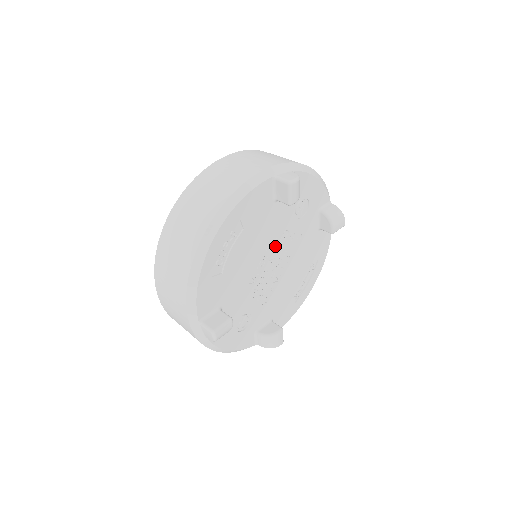
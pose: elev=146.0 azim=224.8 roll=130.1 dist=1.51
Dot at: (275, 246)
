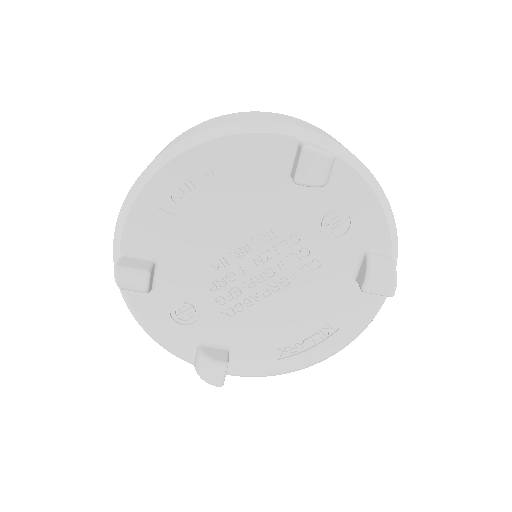
Dot at: (270, 245)
